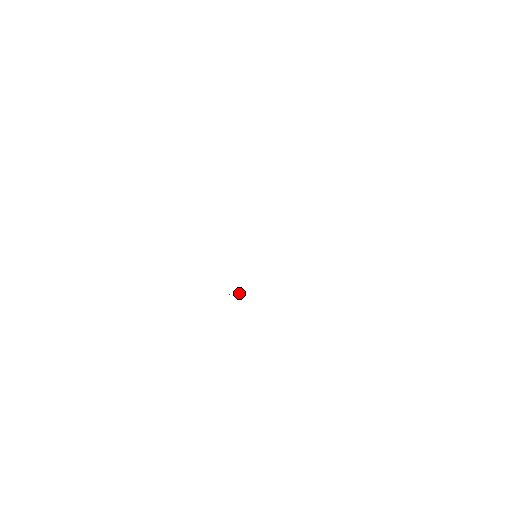
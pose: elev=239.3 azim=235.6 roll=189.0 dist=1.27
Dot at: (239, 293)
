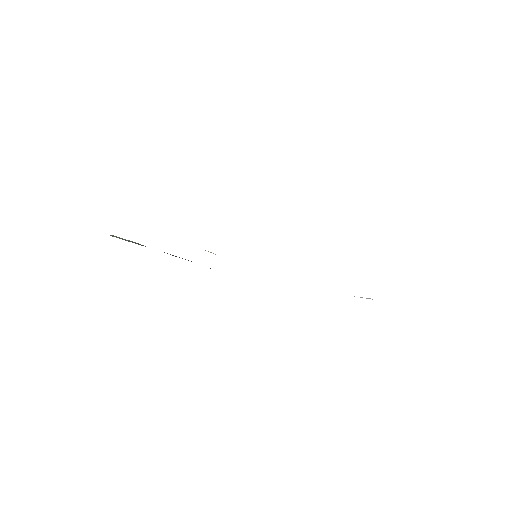
Dot at: occluded
